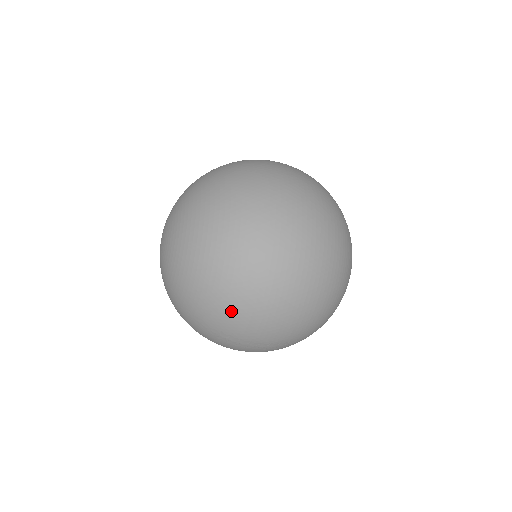
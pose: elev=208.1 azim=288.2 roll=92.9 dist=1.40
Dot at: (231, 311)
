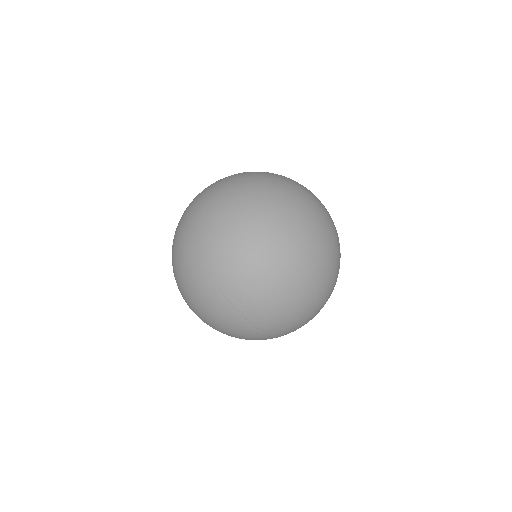
Dot at: (253, 270)
